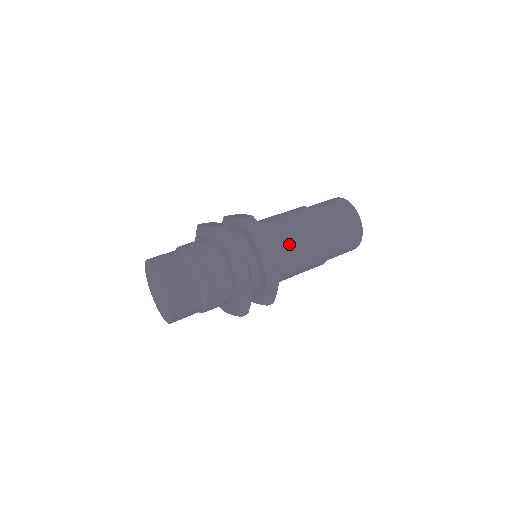
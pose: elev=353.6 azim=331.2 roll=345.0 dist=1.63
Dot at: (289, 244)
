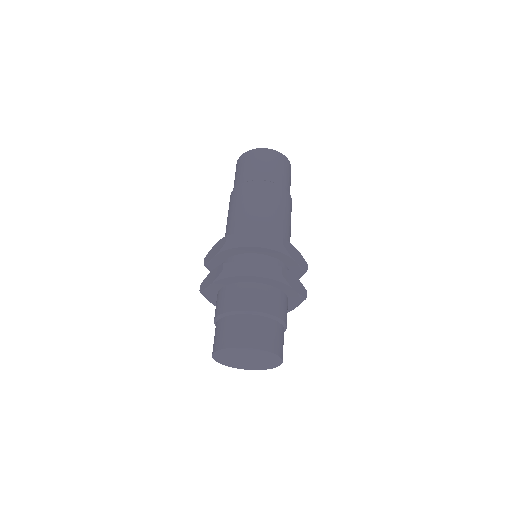
Dot at: occluded
